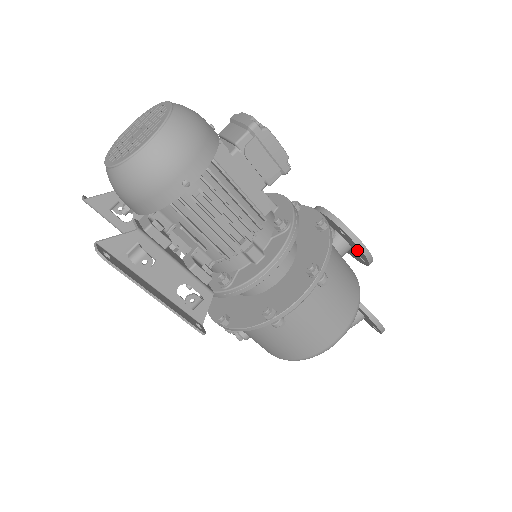
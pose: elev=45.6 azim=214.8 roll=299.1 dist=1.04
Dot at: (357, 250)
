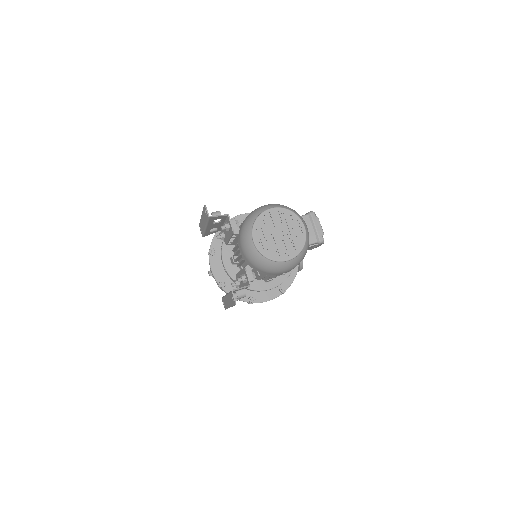
Dot at: occluded
